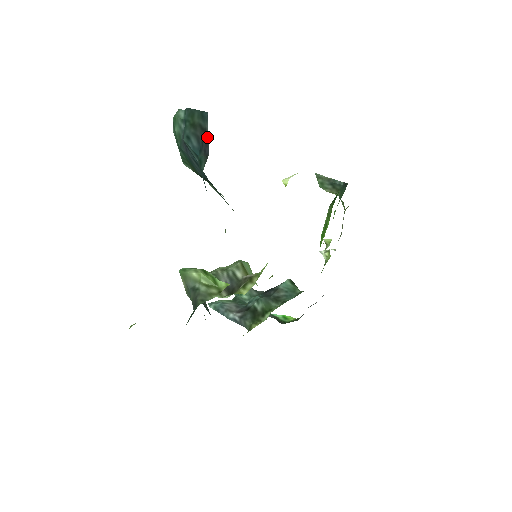
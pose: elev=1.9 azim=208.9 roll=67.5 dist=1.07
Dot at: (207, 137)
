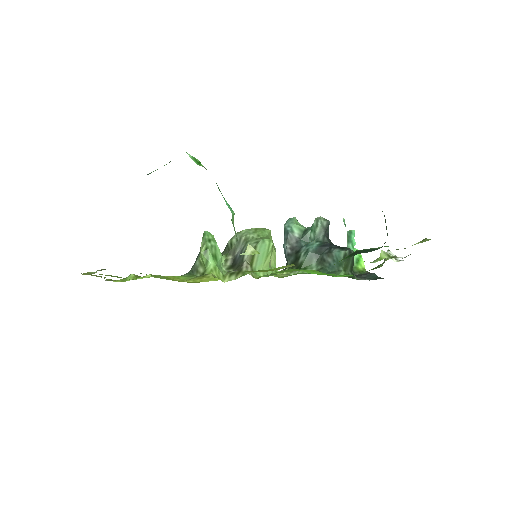
Dot at: occluded
